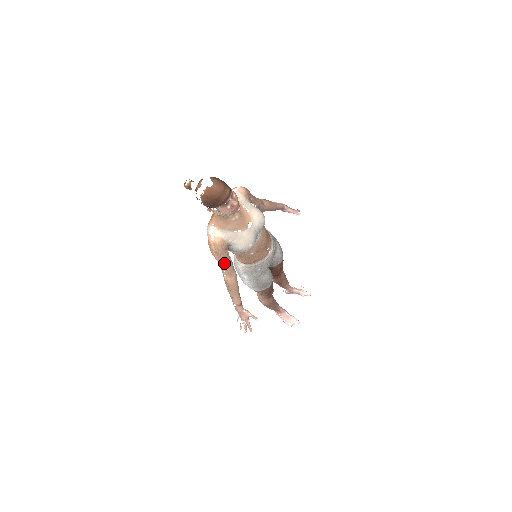
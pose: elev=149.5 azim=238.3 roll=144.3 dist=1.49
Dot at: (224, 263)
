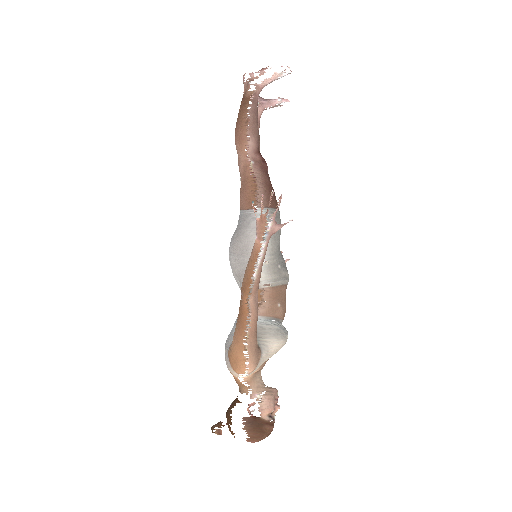
Dot at: occluded
